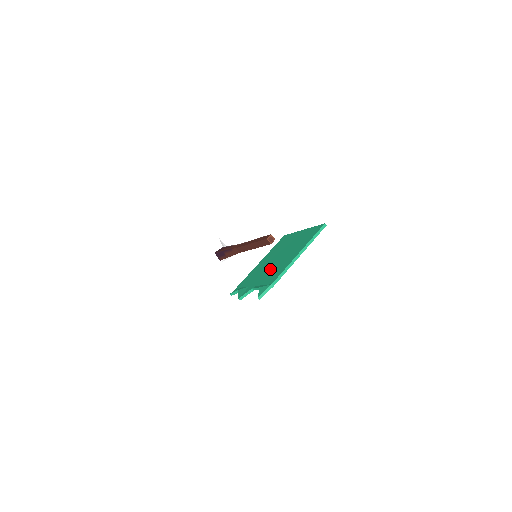
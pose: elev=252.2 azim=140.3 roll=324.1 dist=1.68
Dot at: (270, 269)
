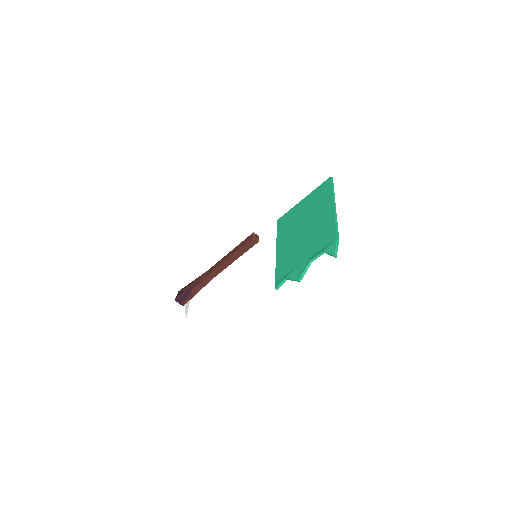
Dot at: (309, 239)
